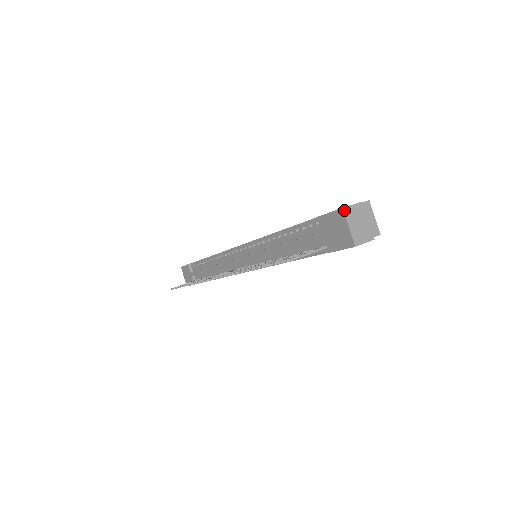
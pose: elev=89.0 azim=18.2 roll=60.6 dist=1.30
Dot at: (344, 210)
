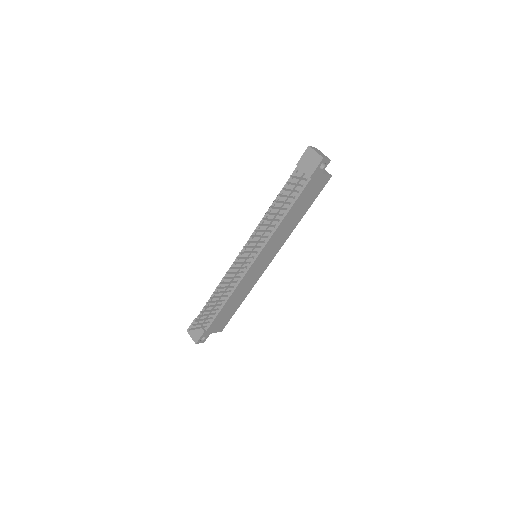
Dot at: (310, 146)
